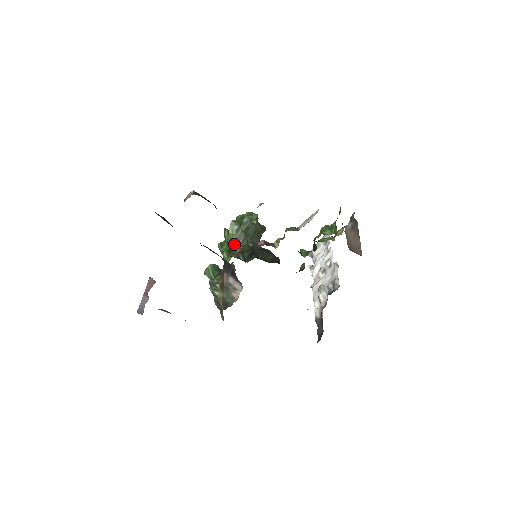
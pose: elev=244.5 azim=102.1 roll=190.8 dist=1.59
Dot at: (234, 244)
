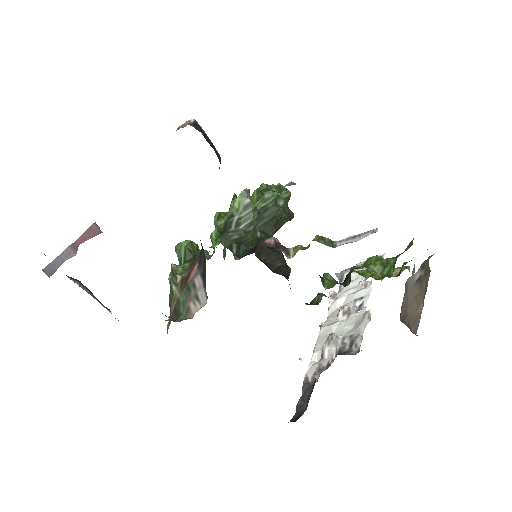
Dot at: (233, 224)
